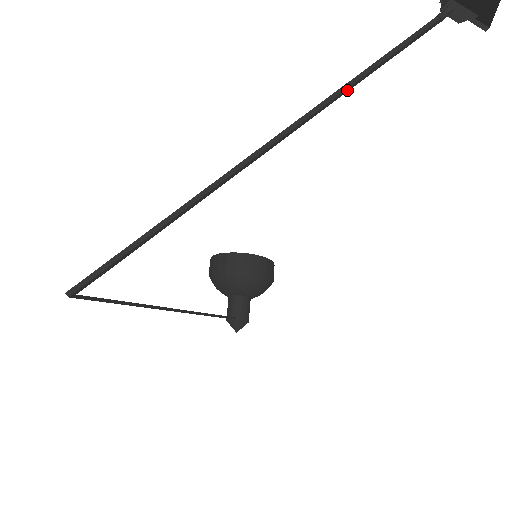
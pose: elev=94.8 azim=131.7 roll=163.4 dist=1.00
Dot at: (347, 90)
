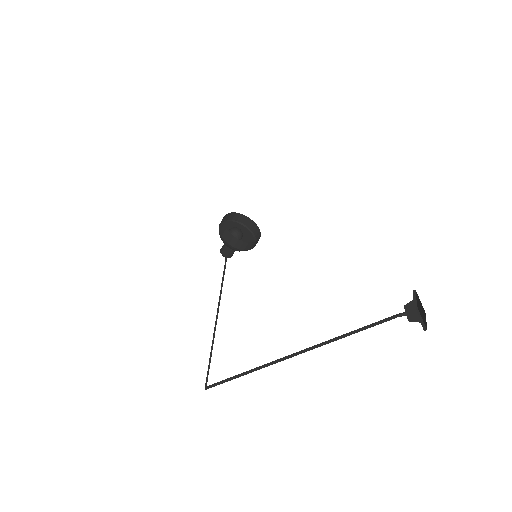
Dot at: (340, 338)
